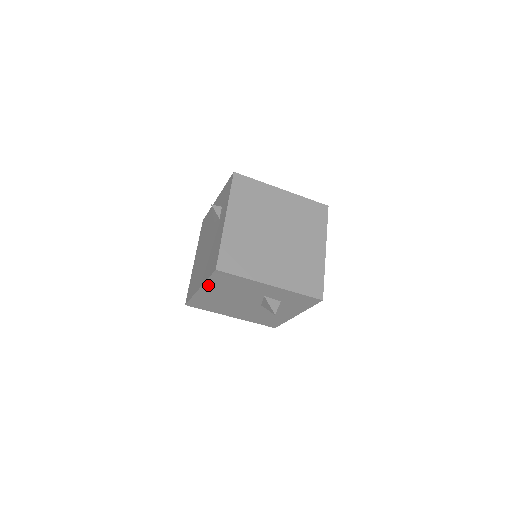
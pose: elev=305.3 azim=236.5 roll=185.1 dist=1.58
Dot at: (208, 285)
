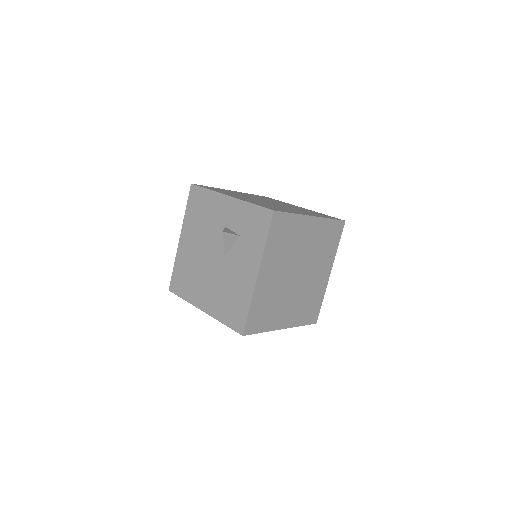
Dot at: (186, 224)
